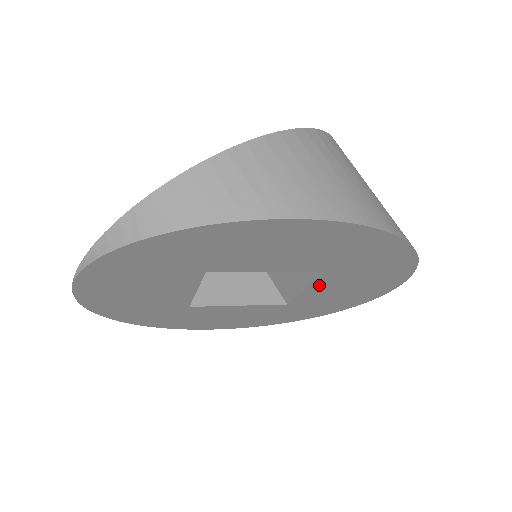
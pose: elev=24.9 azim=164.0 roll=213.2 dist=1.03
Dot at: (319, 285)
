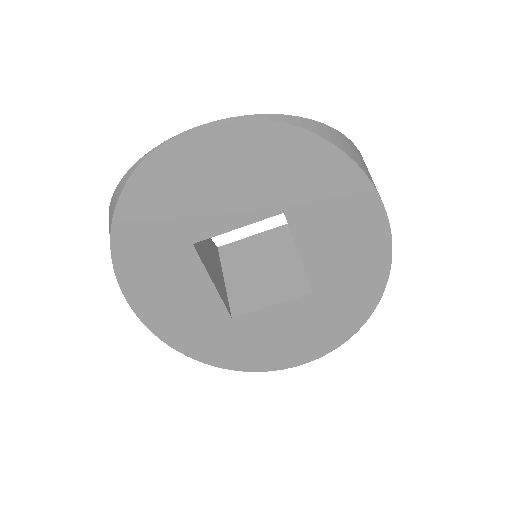
Dot at: (285, 309)
